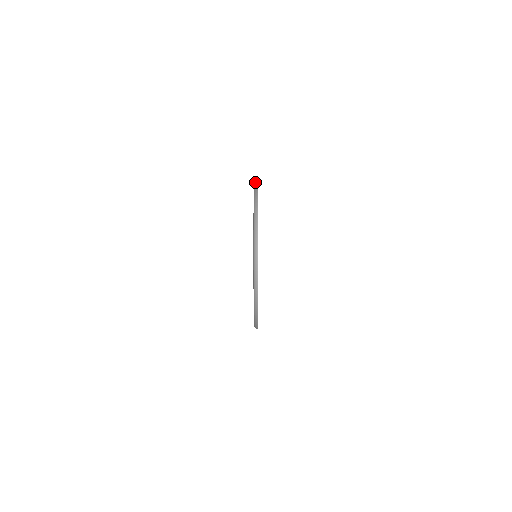
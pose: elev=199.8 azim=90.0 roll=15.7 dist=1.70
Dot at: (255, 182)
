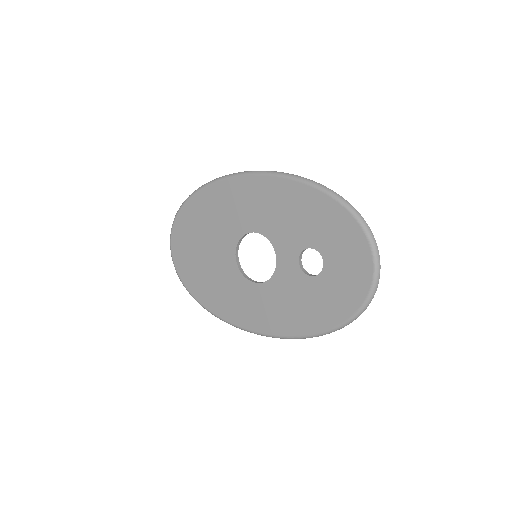
Dot at: (312, 182)
